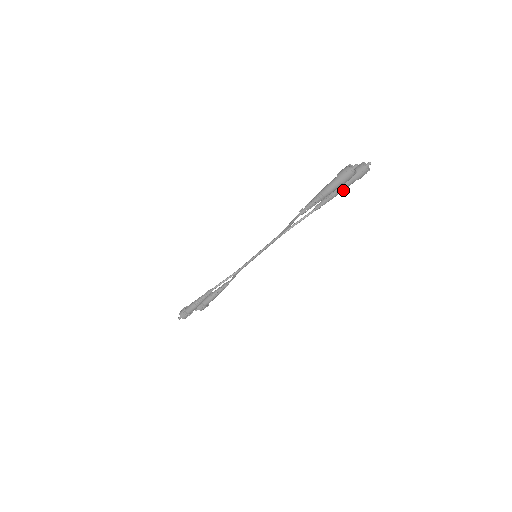
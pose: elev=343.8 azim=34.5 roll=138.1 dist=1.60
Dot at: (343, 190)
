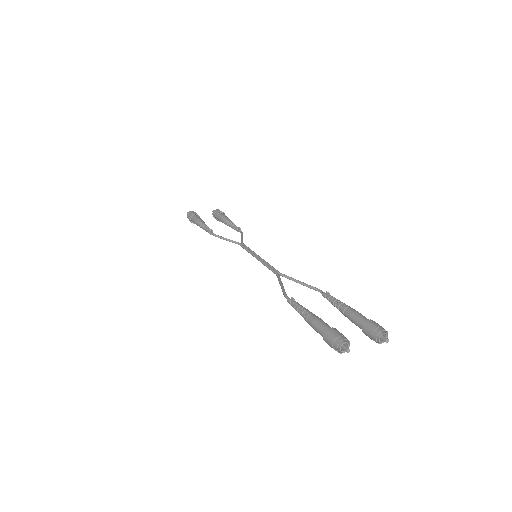
Dot at: (350, 319)
